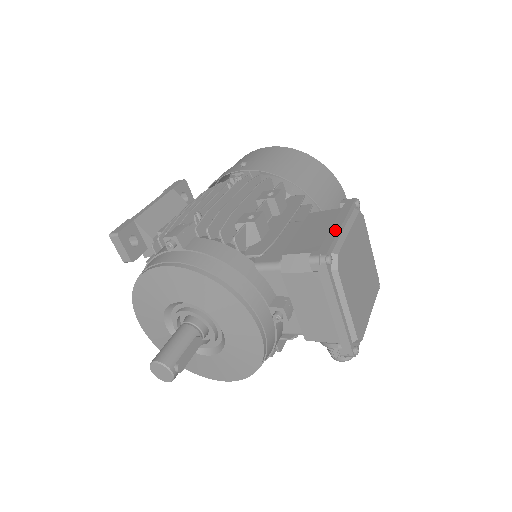
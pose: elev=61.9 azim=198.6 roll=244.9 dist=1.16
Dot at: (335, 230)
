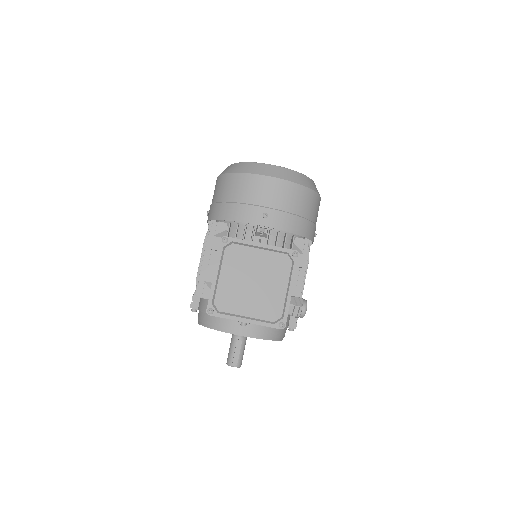
Dot at: (212, 283)
